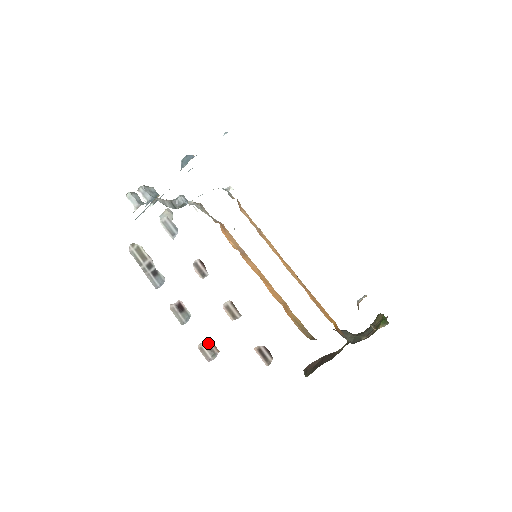
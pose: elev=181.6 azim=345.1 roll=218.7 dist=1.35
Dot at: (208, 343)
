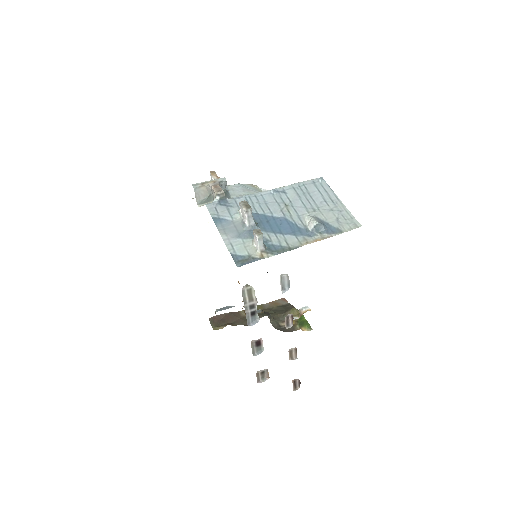
Dot at: (265, 371)
